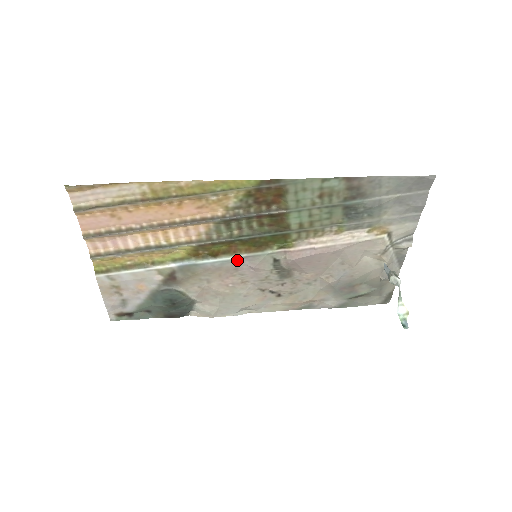
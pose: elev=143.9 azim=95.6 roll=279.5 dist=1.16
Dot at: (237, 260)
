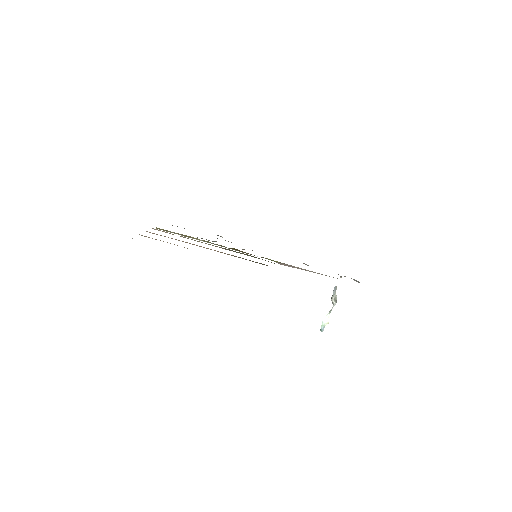
Dot at: occluded
